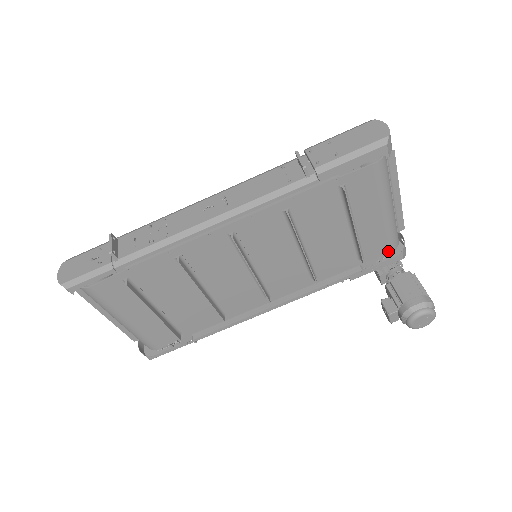
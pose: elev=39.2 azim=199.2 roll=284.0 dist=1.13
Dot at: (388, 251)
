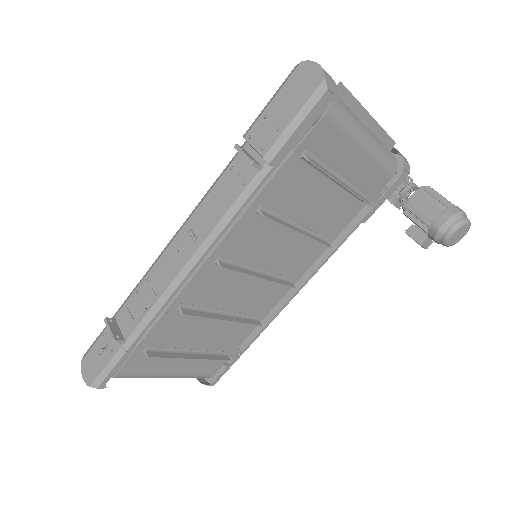
Dot at: (389, 177)
